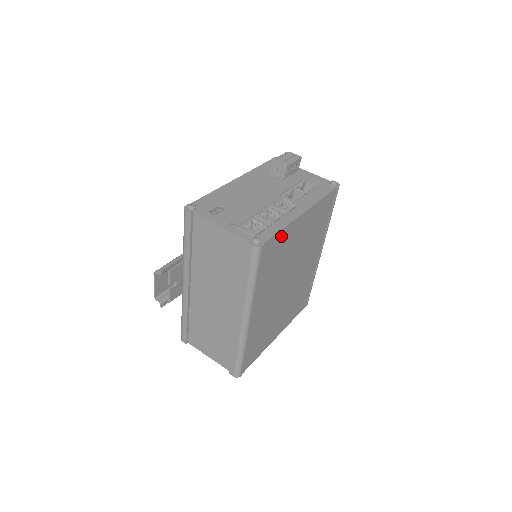
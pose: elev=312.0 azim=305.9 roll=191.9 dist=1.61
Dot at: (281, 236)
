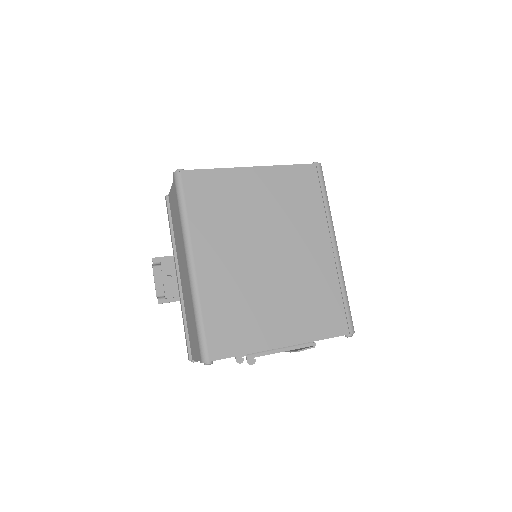
Dot at: (216, 177)
